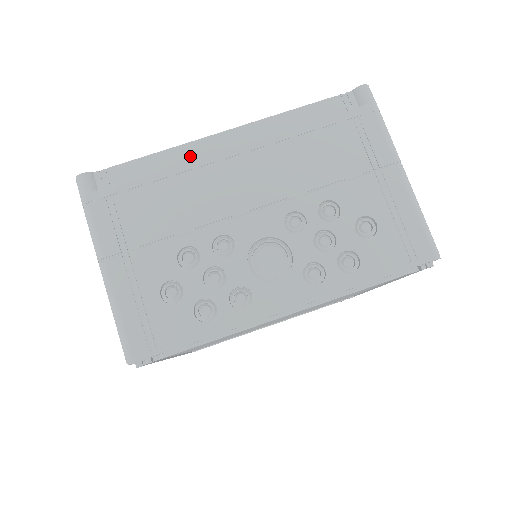
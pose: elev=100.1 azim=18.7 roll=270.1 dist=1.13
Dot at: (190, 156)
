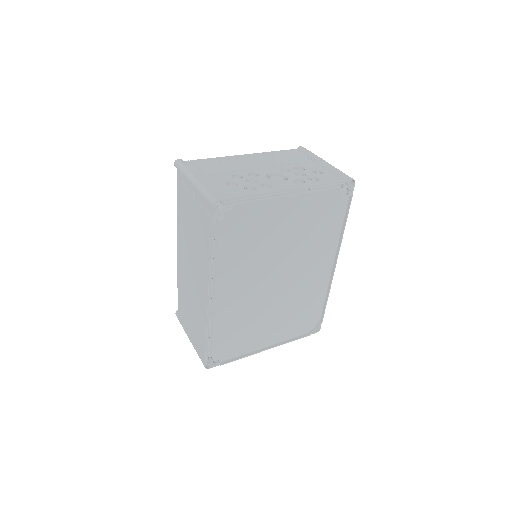
Dot at: occluded
